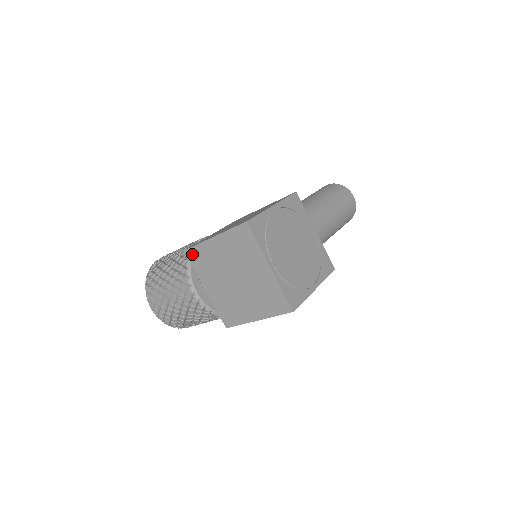
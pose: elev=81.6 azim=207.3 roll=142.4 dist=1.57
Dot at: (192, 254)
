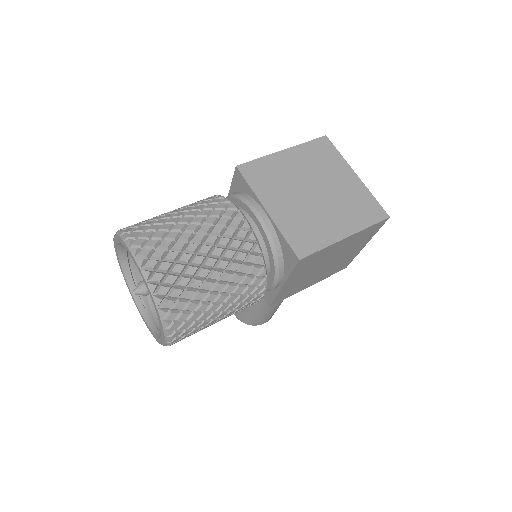
Dot at: (249, 169)
